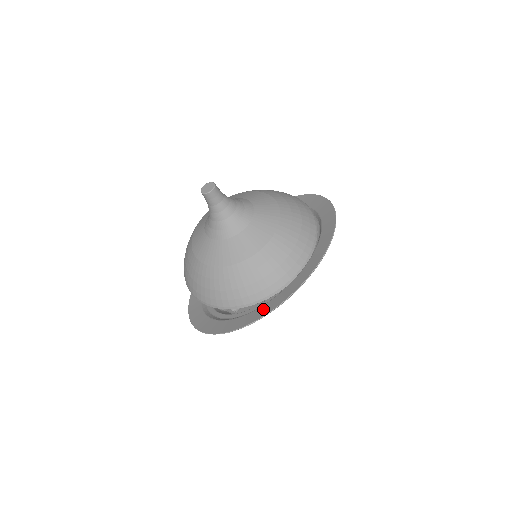
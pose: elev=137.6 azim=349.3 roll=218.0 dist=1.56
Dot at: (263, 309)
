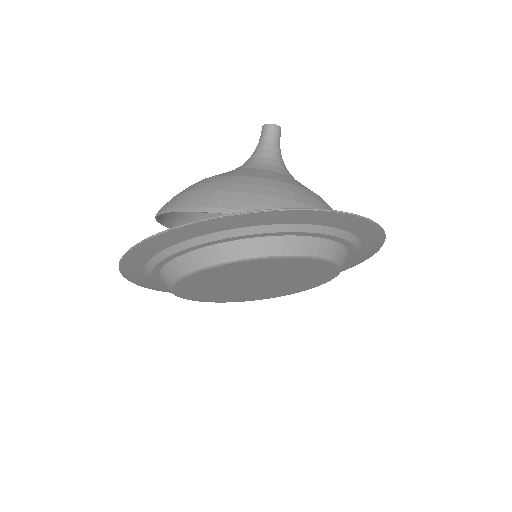
Dot at: (297, 216)
